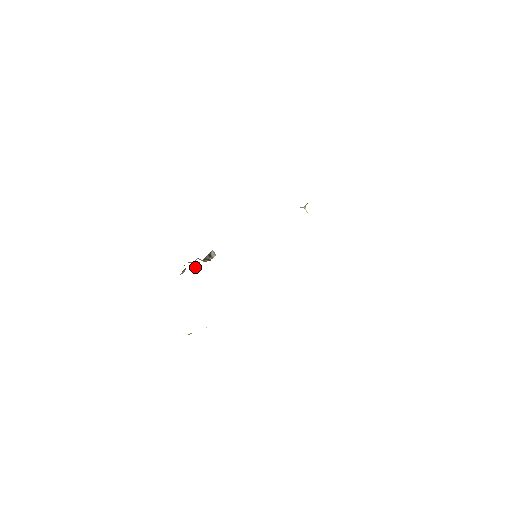
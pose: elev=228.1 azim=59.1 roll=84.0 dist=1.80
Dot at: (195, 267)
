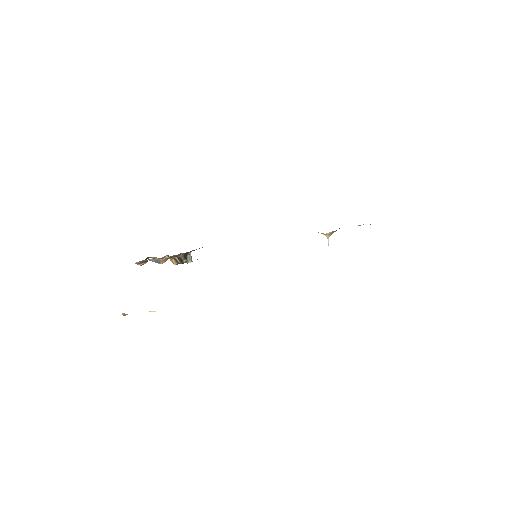
Dot at: (161, 261)
